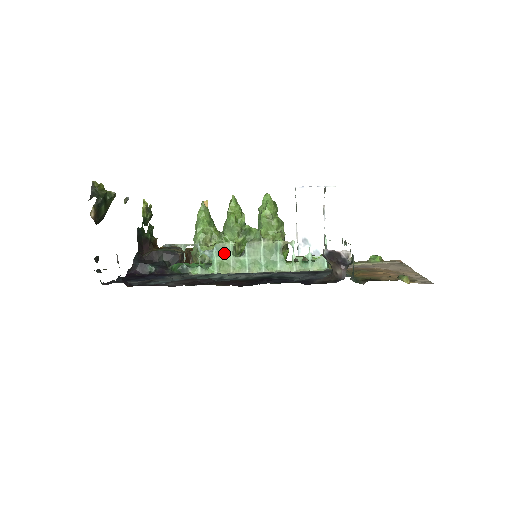
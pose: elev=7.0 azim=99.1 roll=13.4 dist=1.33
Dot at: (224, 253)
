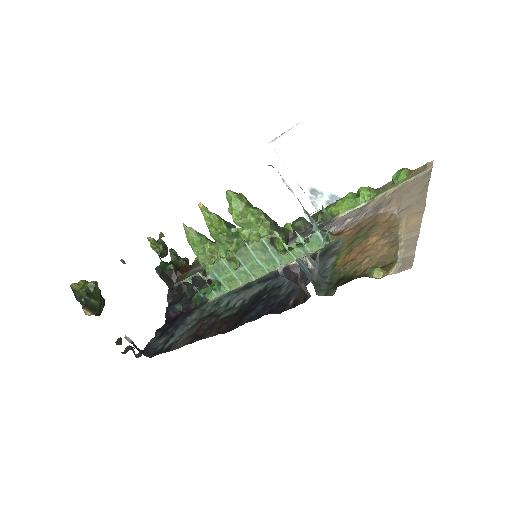
Dot at: (223, 271)
